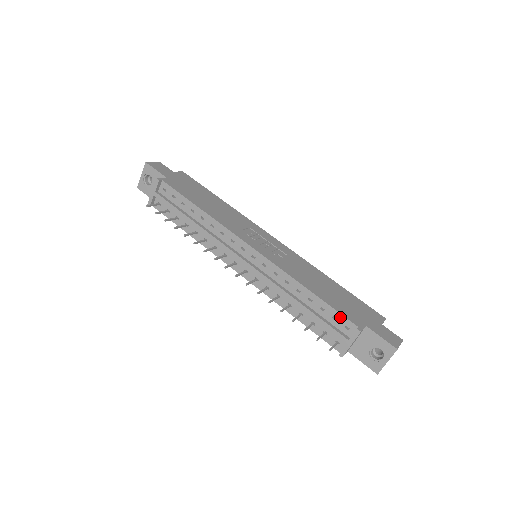
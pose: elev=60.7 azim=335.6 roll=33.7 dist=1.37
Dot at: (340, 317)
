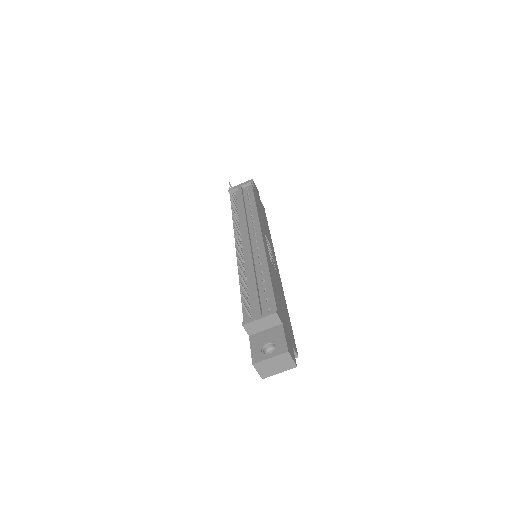
Dot at: (272, 300)
